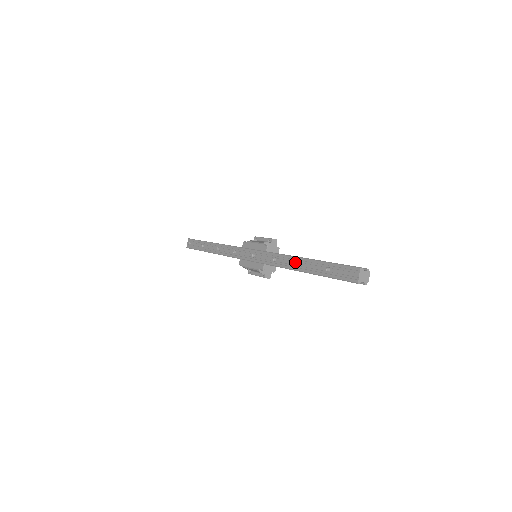
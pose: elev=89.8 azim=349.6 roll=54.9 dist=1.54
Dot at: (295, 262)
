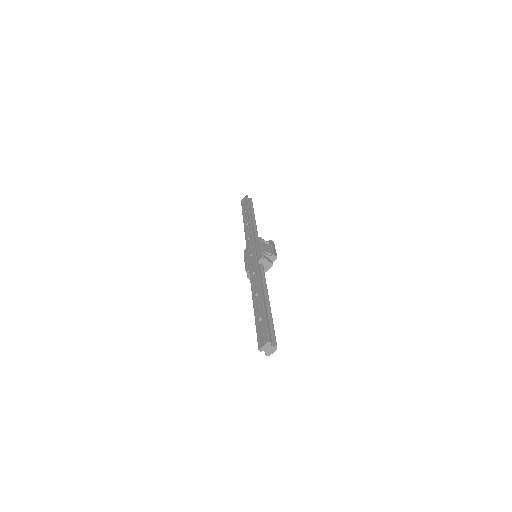
Dot at: (257, 290)
